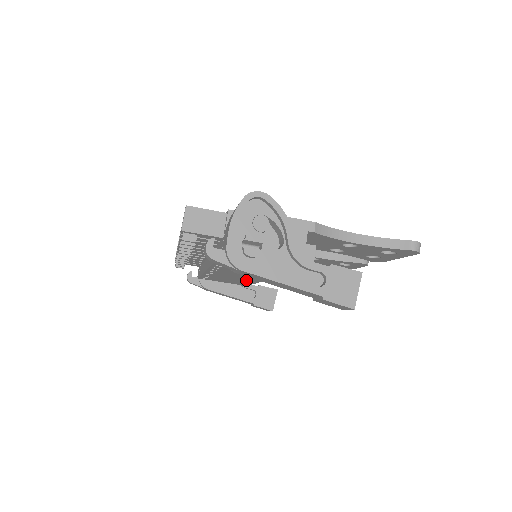
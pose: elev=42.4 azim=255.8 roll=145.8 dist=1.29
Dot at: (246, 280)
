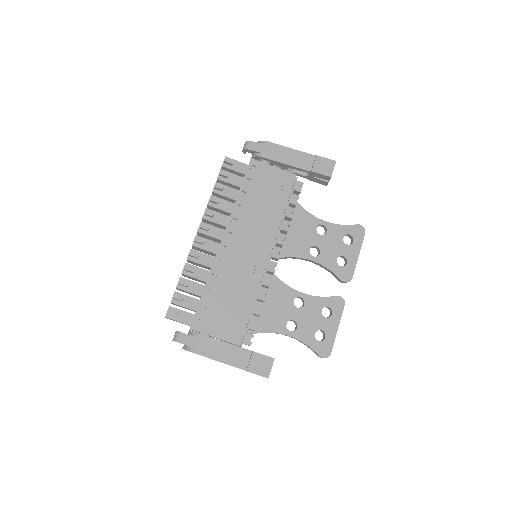
Dot at: (248, 287)
